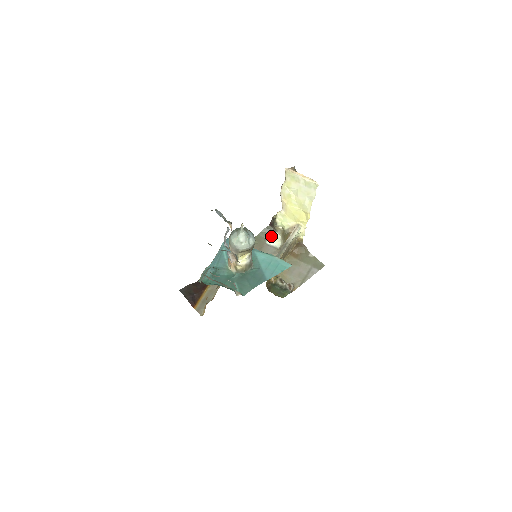
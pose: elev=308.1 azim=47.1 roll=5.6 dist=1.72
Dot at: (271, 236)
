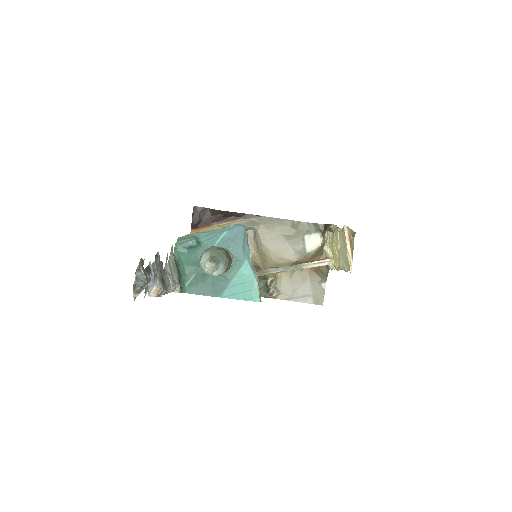
Dot at: (315, 235)
